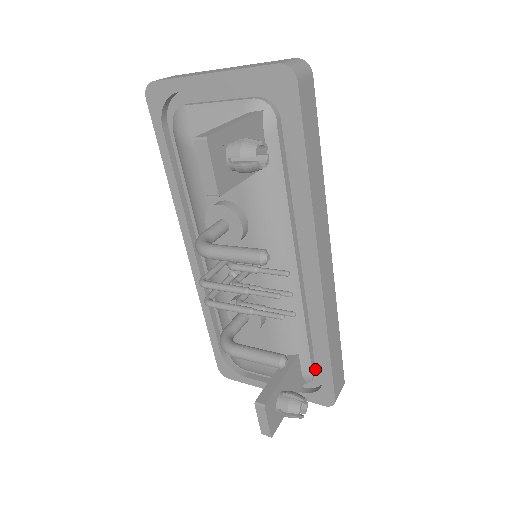
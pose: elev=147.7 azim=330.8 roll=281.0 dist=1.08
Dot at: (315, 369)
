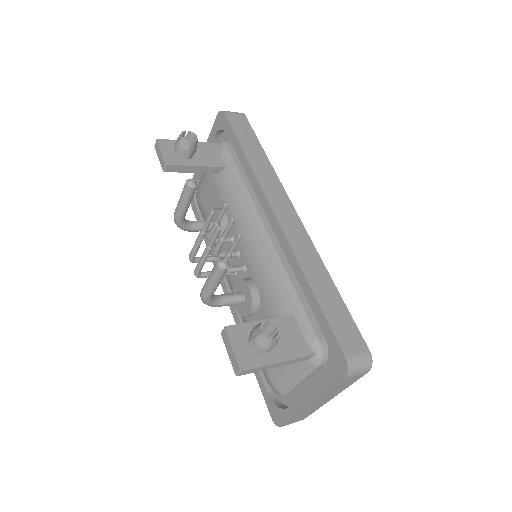
Dot at: (324, 337)
